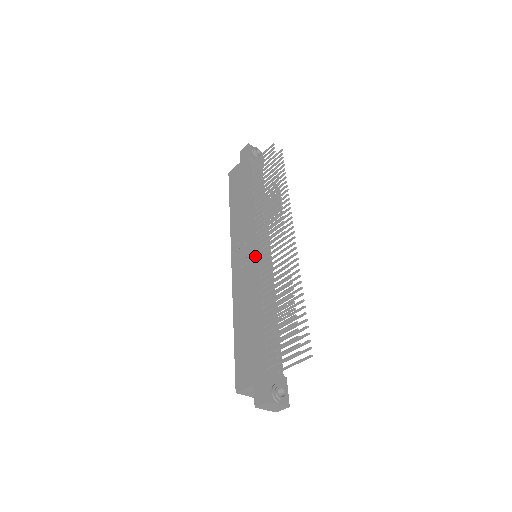
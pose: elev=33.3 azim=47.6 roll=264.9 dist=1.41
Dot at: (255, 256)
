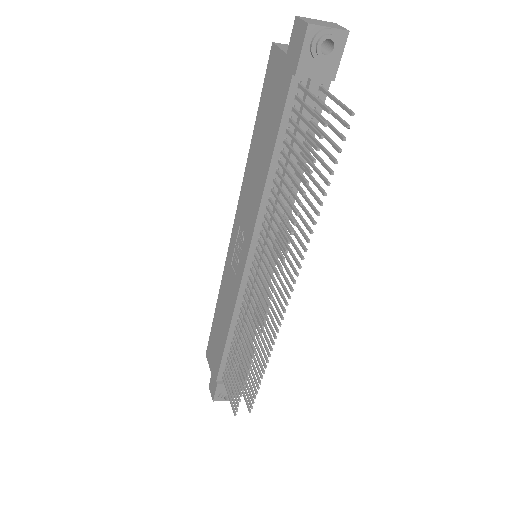
Dot at: (242, 279)
